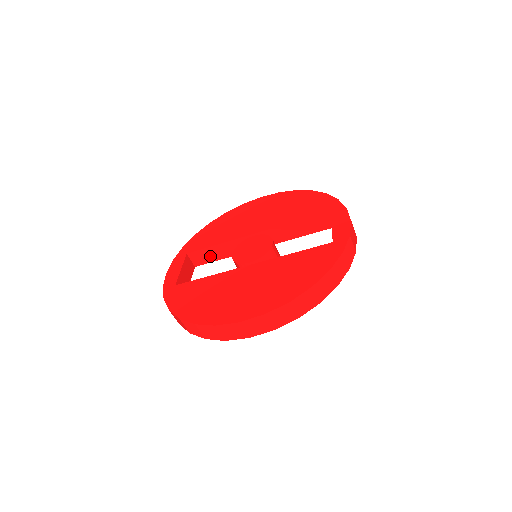
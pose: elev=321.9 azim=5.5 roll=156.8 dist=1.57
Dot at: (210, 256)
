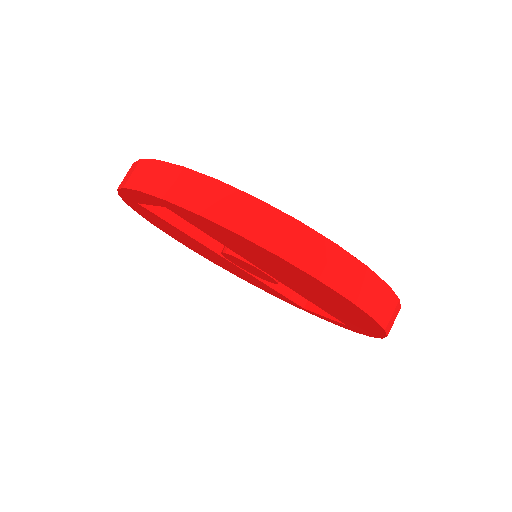
Dot at: occluded
